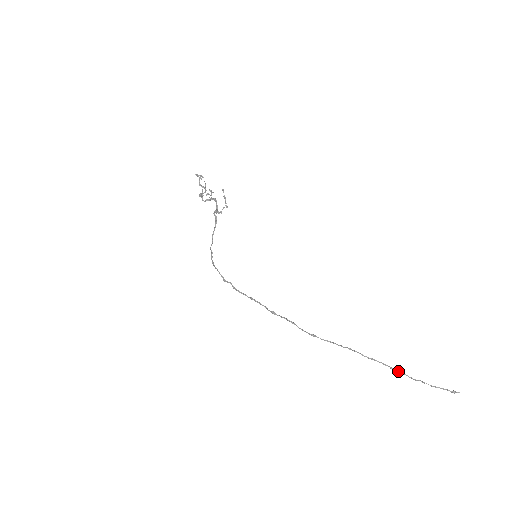
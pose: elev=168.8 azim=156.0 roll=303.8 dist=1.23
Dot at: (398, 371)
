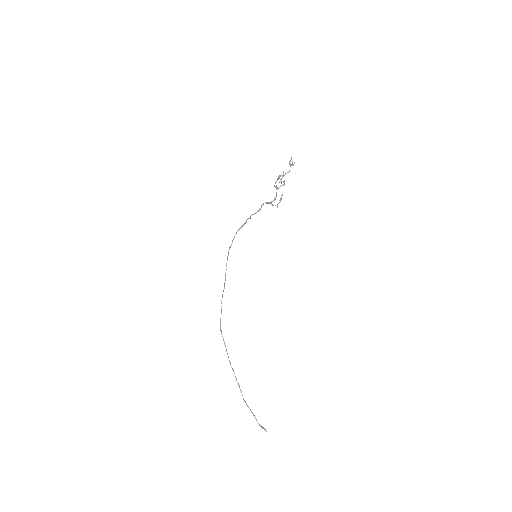
Dot at: (240, 390)
